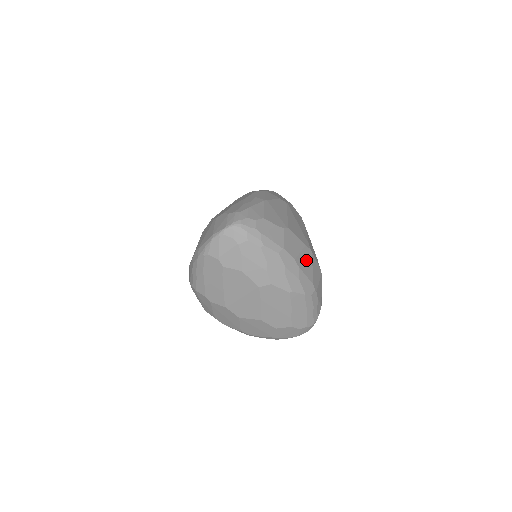
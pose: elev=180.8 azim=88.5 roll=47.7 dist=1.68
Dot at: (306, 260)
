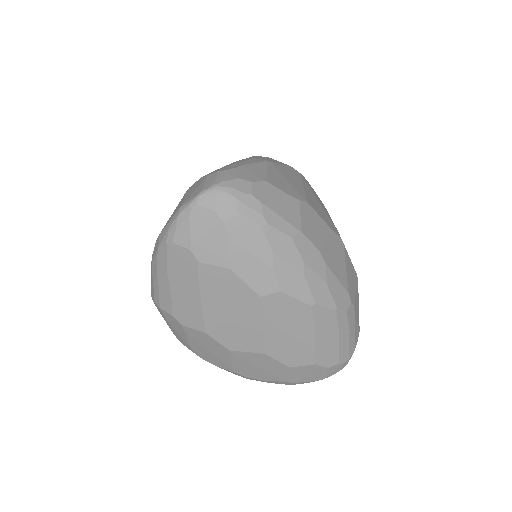
Dot at: (336, 254)
